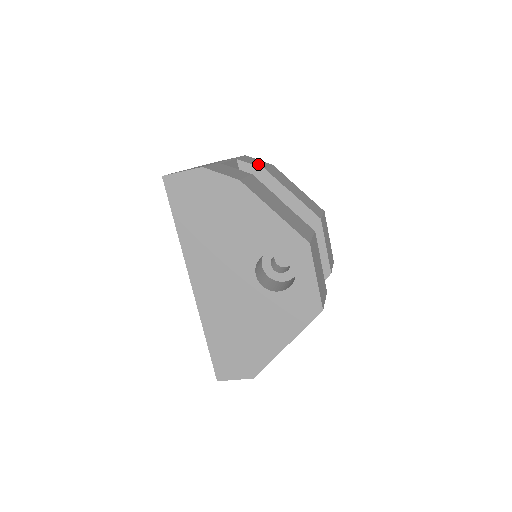
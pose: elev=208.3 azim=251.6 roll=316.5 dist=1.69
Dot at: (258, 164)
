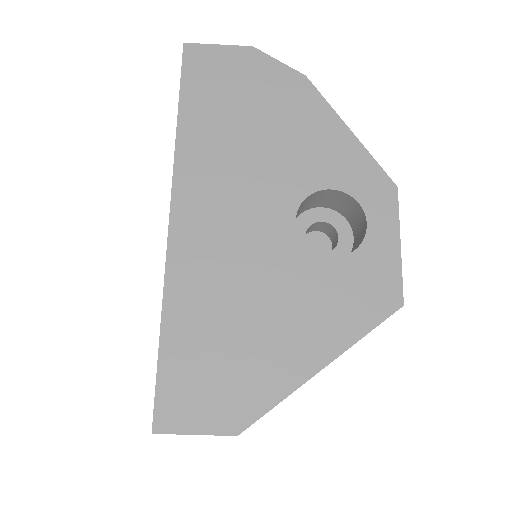
Dot at: occluded
